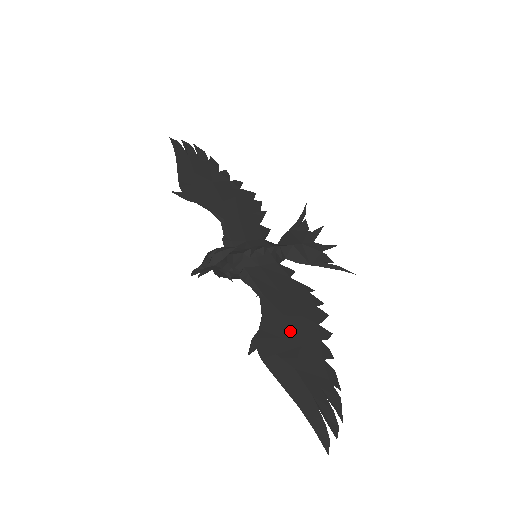
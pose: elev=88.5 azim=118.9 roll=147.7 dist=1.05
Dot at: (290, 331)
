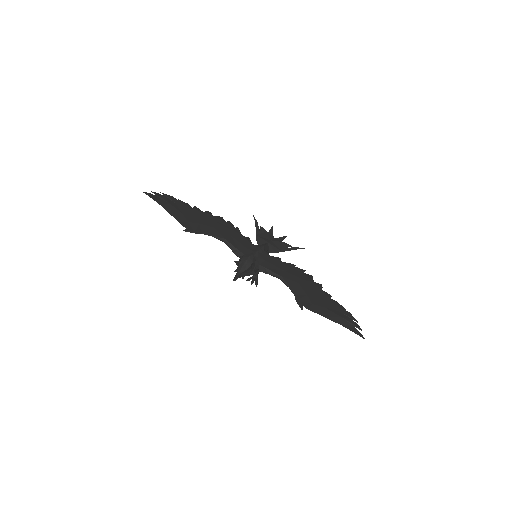
Dot at: (307, 290)
